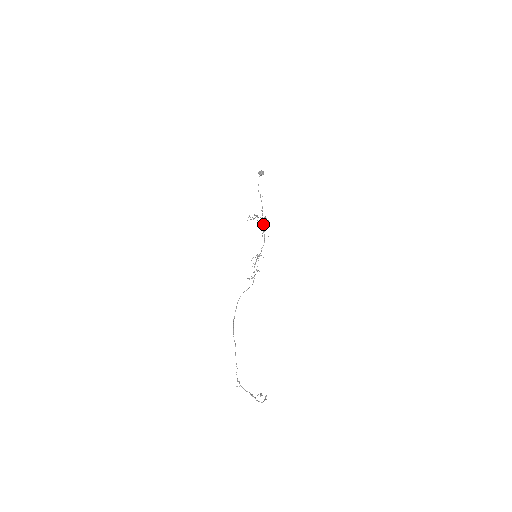
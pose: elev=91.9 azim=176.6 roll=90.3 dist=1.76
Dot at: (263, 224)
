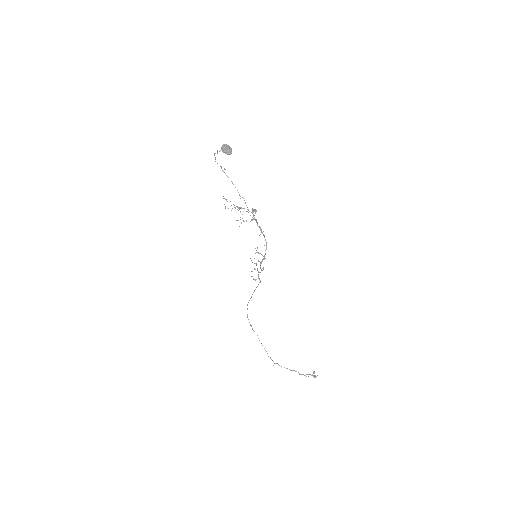
Dot at: (257, 223)
